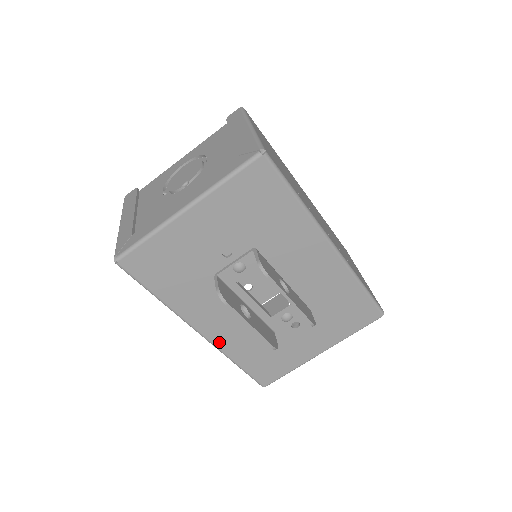
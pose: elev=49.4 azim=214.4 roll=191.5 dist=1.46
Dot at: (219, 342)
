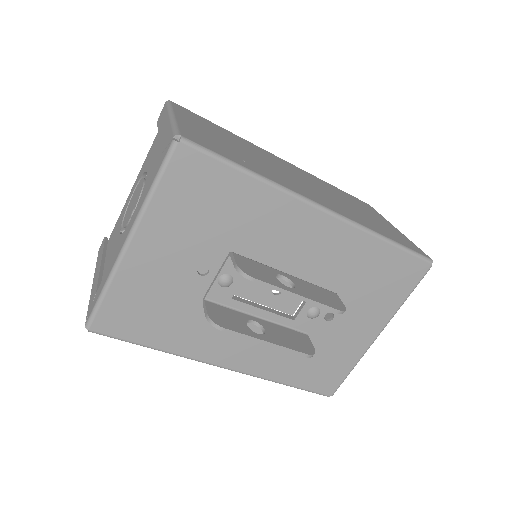
Dot at: (251, 369)
